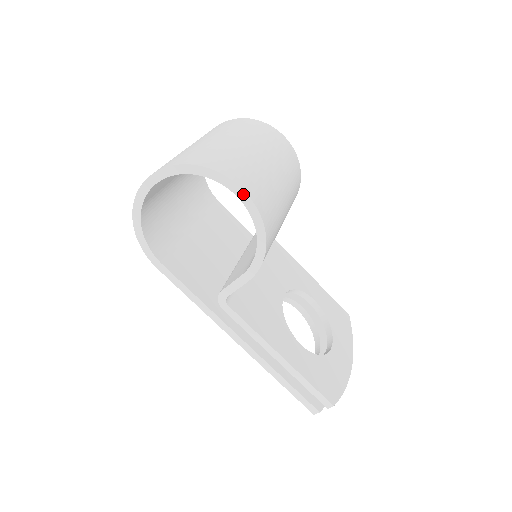
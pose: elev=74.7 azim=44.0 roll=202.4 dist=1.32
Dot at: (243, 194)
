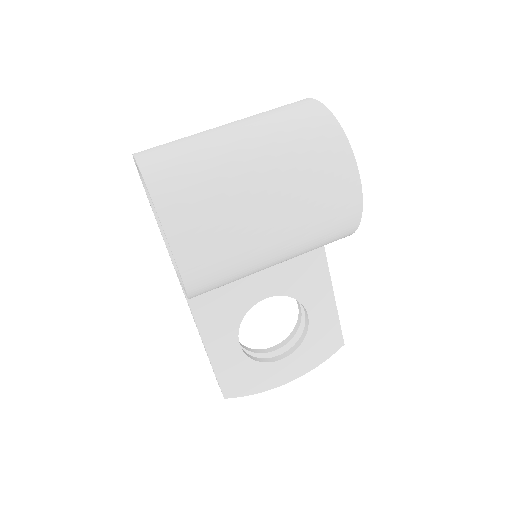
Dot at: (173, 255)
